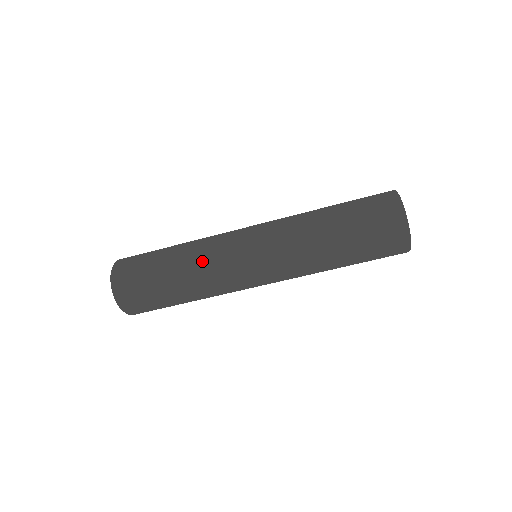
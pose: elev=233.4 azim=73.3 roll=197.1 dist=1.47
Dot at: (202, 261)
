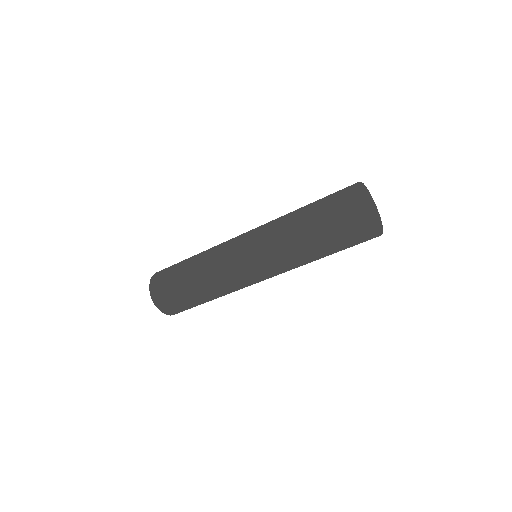
Dot at: (215, 281)
